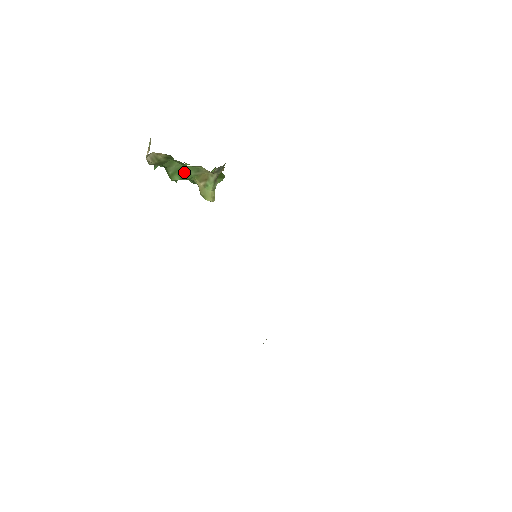
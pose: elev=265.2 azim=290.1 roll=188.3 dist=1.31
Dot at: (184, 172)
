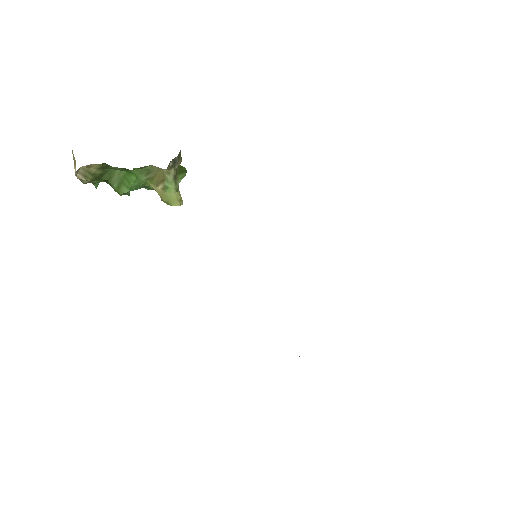
Dot at: (132, 180)
